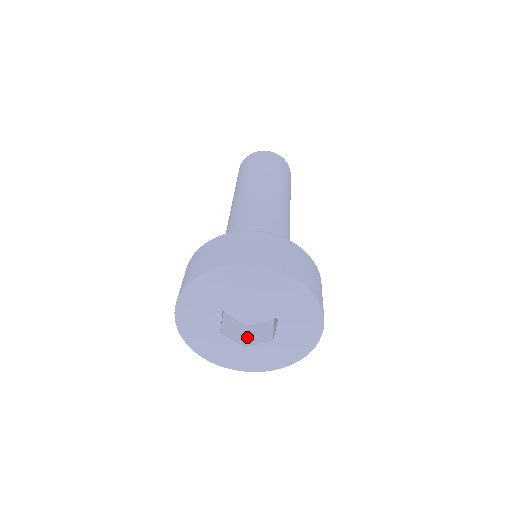
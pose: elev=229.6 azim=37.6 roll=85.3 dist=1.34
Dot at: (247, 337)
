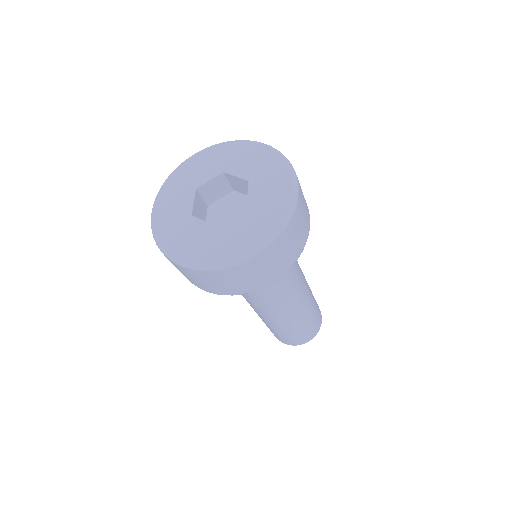
Dot at: occluded
